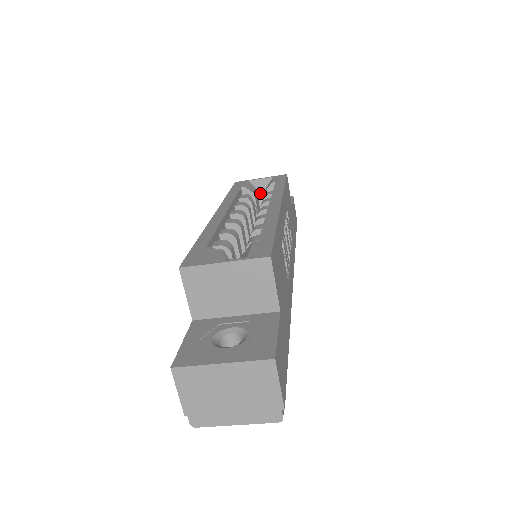
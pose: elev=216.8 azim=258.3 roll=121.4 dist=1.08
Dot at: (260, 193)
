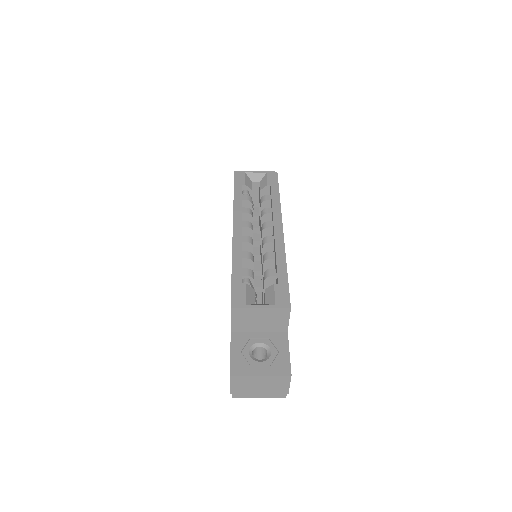
Dot at: (254, 185)
